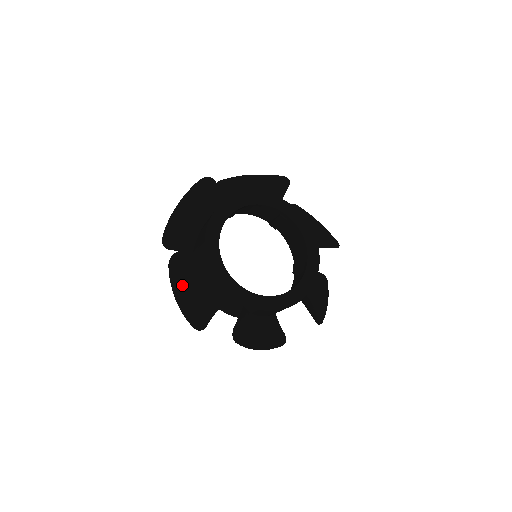
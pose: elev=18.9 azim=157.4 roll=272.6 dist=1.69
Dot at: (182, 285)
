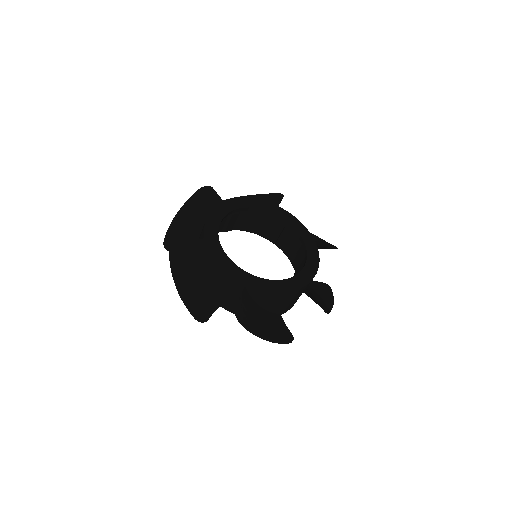
Dot at: (182, 272)
